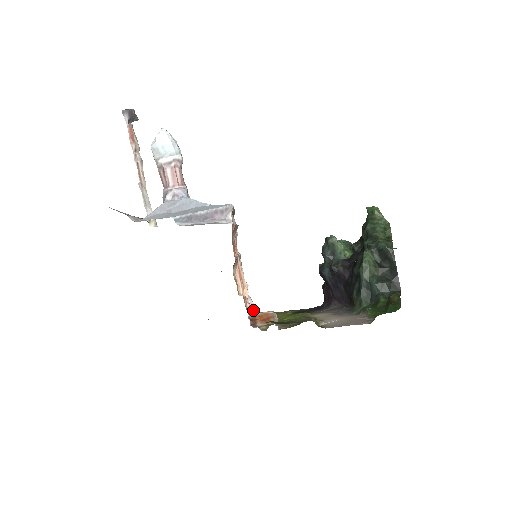
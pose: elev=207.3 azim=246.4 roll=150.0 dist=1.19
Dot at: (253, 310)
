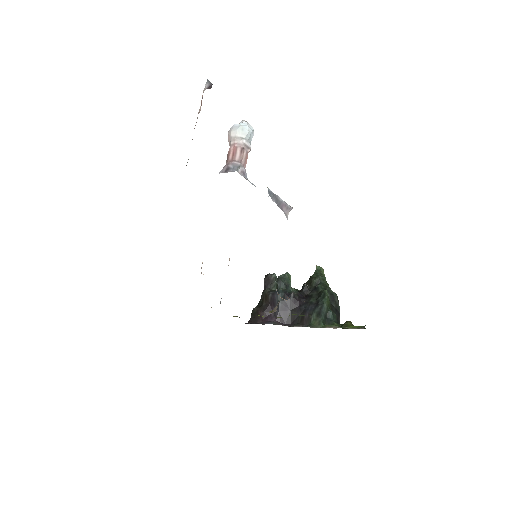
Dot at: occluded
